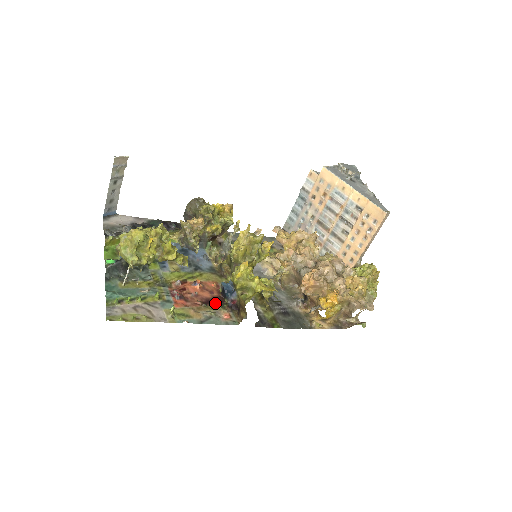
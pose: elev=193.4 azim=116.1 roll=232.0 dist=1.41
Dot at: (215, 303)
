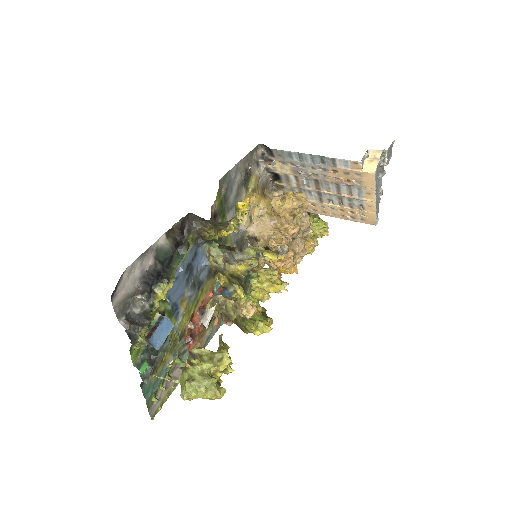
Dot at: (212, 319)
